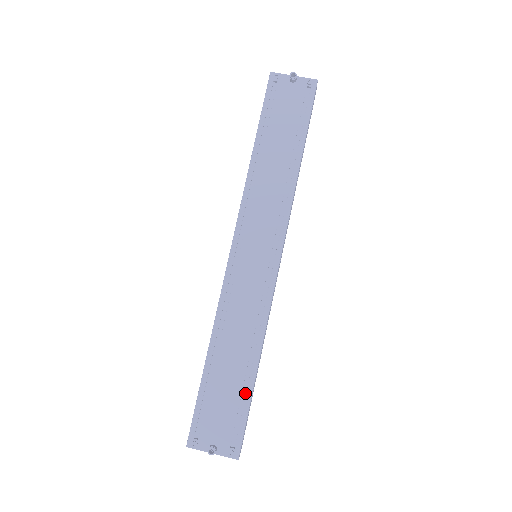
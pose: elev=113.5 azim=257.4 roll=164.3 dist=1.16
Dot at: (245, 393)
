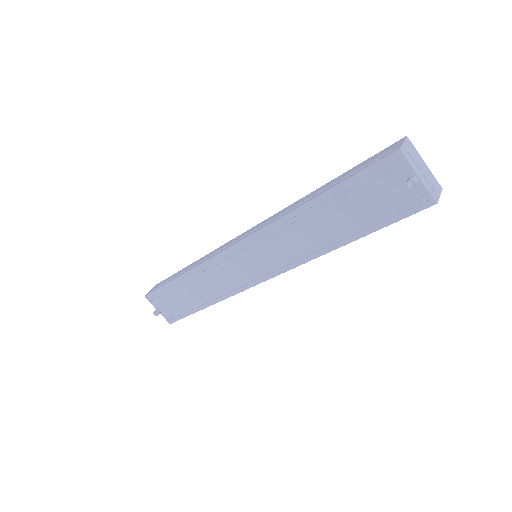
Dot at: (193, 308)
